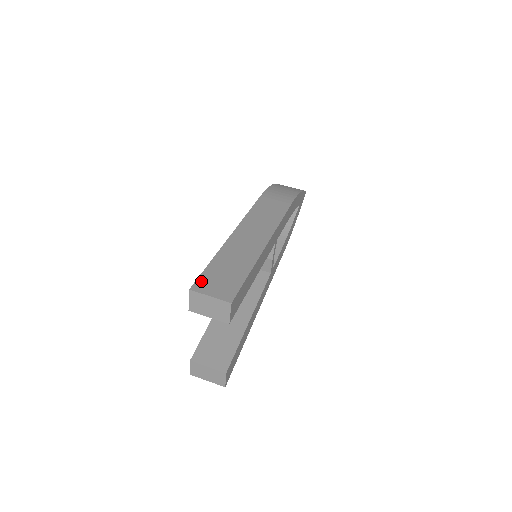
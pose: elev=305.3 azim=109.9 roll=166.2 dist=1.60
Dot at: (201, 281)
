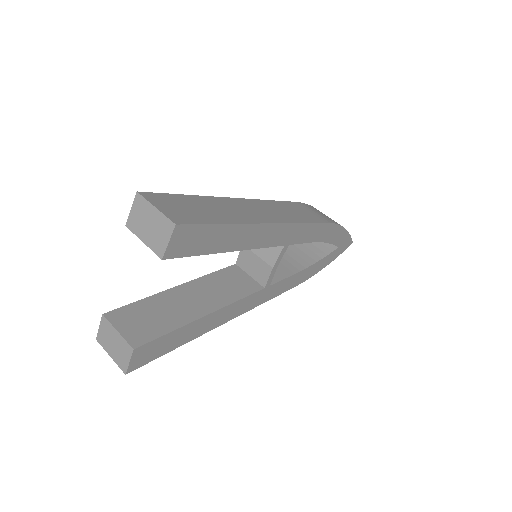
Dot at: (159, 196)
